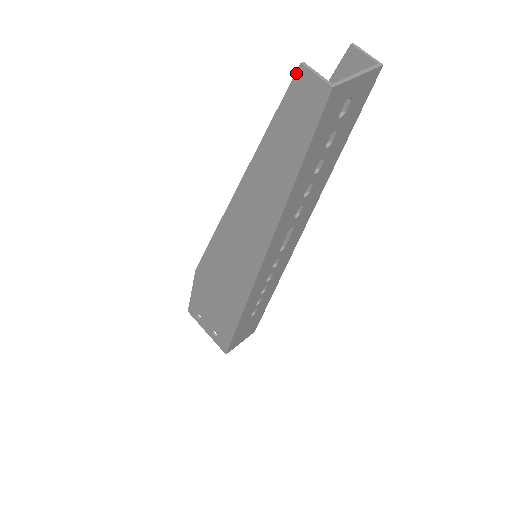
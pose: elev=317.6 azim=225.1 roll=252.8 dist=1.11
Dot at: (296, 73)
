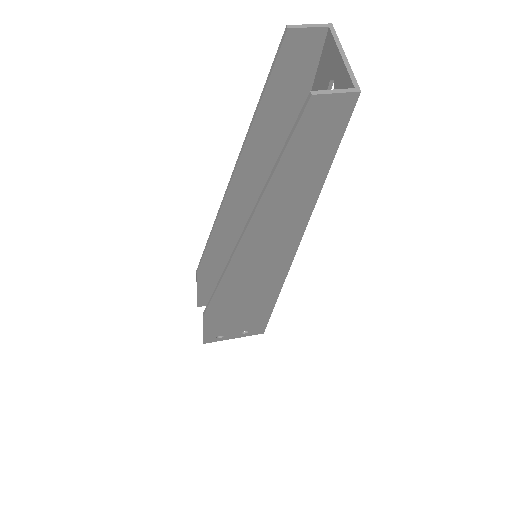
Dot at: (307, 106)
